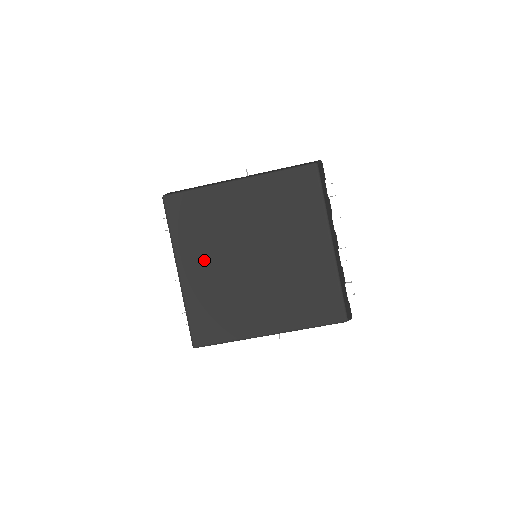
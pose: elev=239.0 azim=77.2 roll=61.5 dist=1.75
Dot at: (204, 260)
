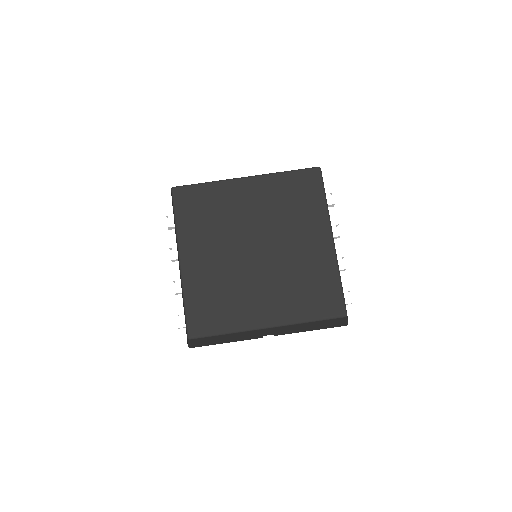
Dot at: (207, 249)
